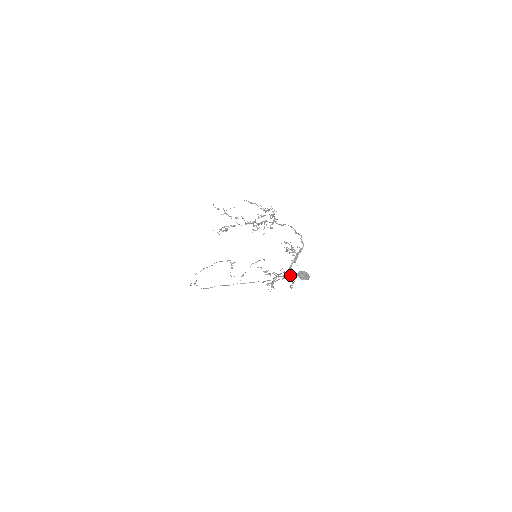
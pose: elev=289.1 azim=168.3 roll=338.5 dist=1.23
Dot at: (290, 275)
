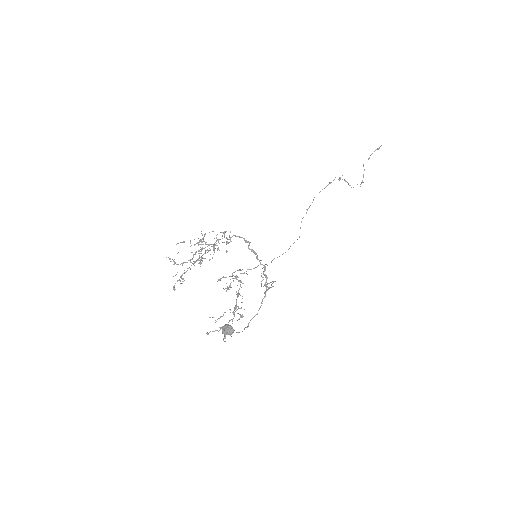
Dot at: (267, 287)
